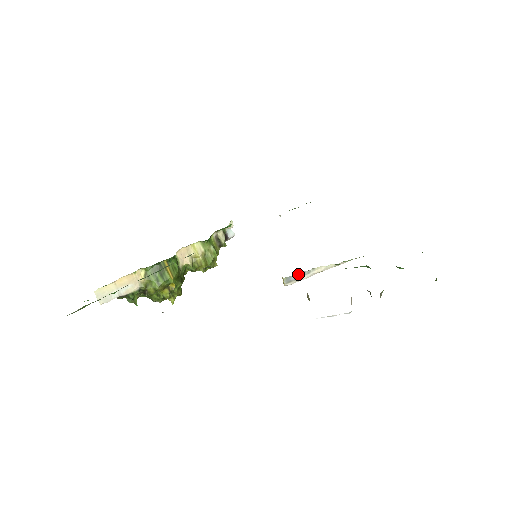
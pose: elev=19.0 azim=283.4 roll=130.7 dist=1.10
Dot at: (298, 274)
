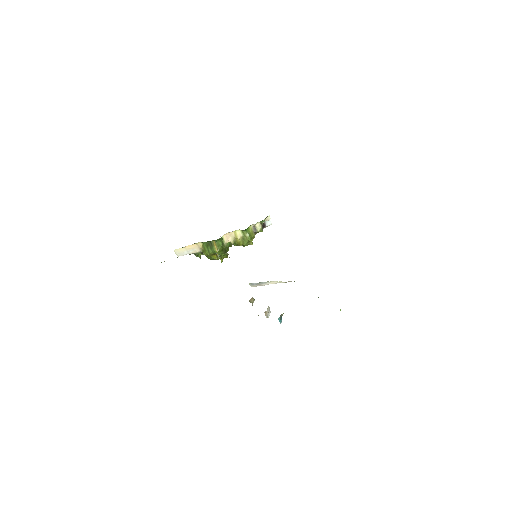
Dot at: (258, 283)
